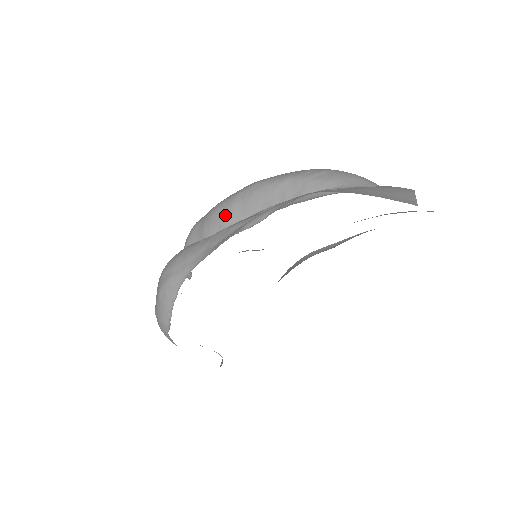
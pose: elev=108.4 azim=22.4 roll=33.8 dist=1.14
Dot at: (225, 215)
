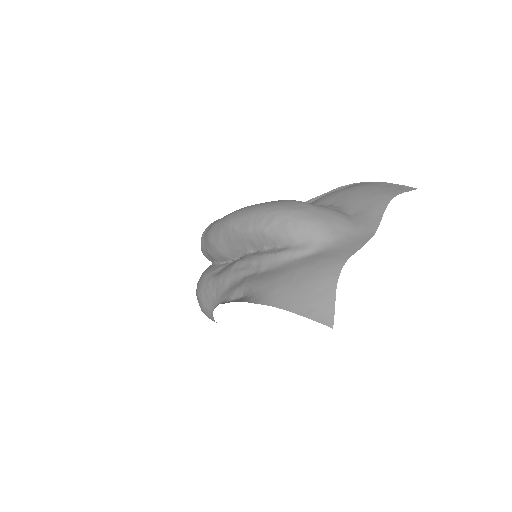
Dot at: (218, 249)
